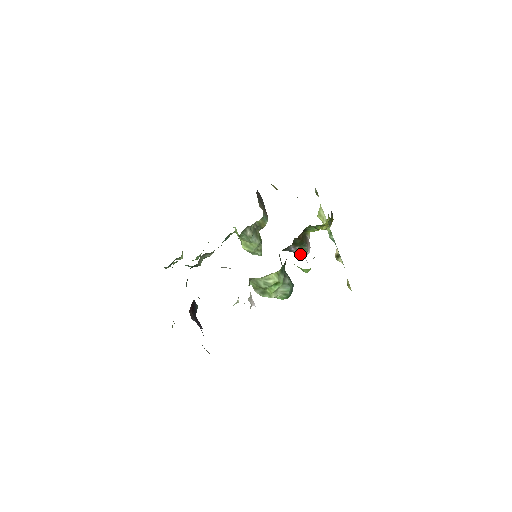
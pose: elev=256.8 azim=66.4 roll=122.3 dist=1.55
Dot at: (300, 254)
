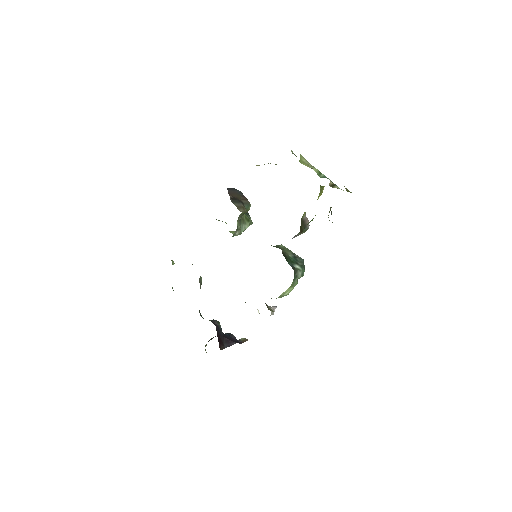
Dot at: (301, 233)
